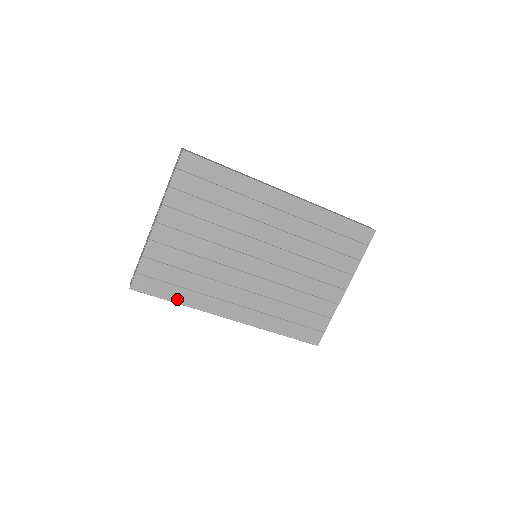
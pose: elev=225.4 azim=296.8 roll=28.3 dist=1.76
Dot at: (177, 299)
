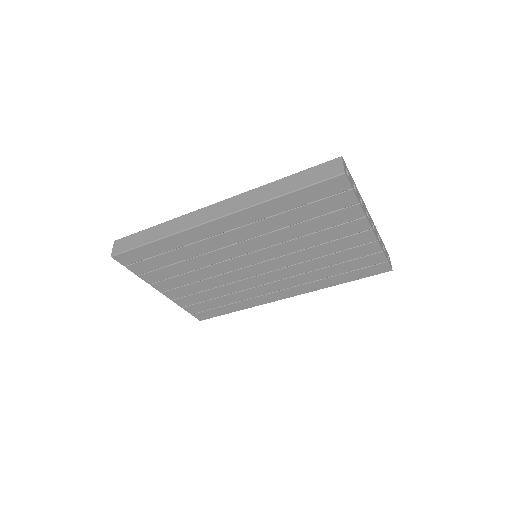
Dot at: (235, 310)
